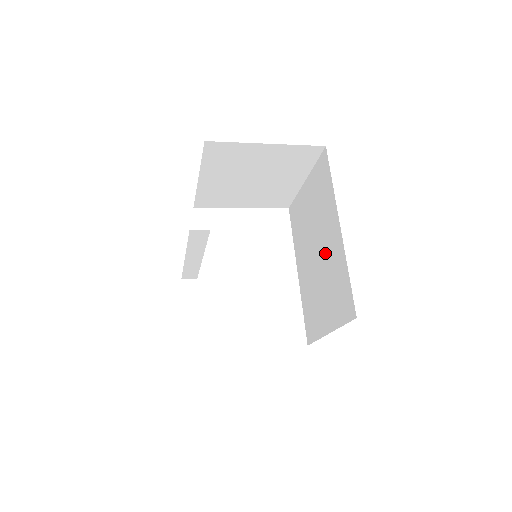
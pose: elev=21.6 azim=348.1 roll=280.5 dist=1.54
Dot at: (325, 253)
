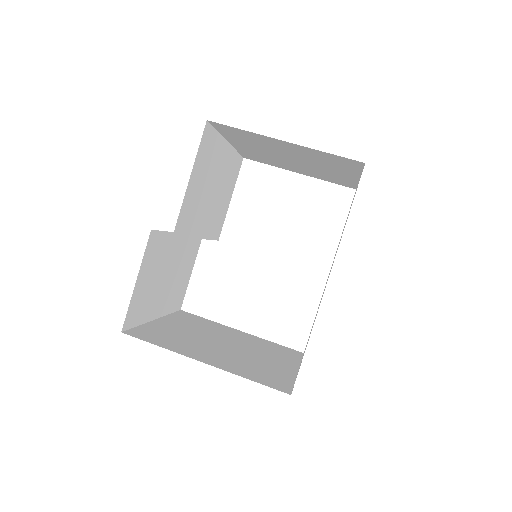
Dot at: occluded
